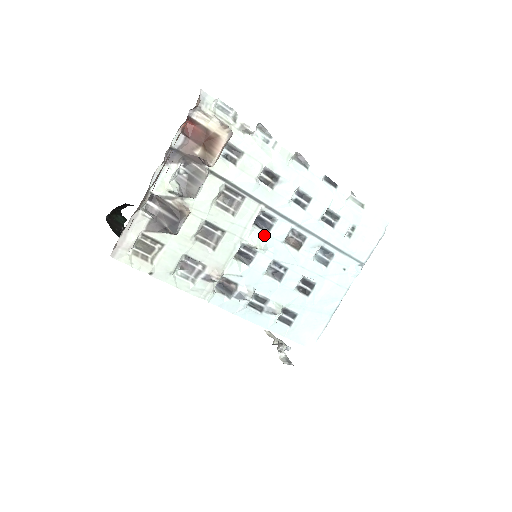
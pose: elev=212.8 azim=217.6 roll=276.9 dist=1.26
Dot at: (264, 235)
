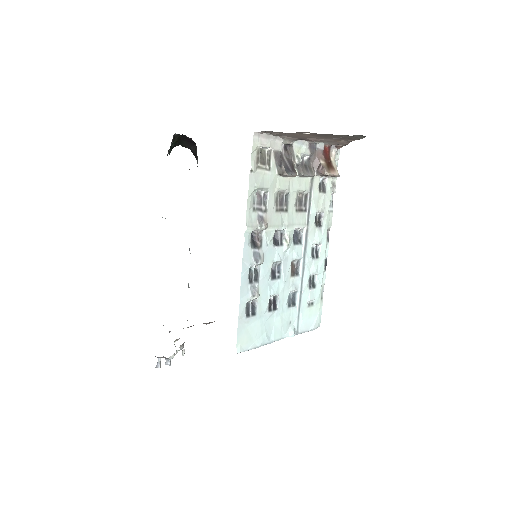
Dot at: (292, 242)
